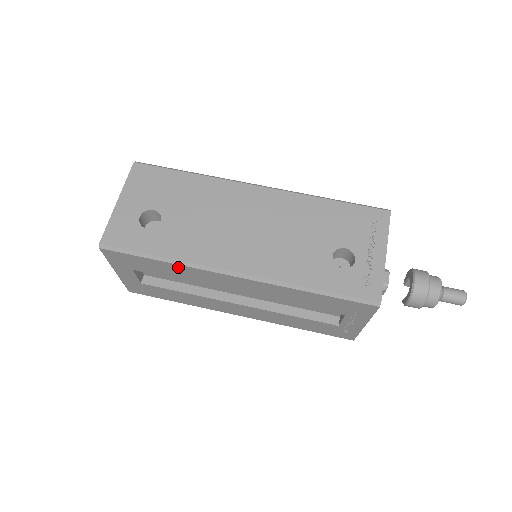
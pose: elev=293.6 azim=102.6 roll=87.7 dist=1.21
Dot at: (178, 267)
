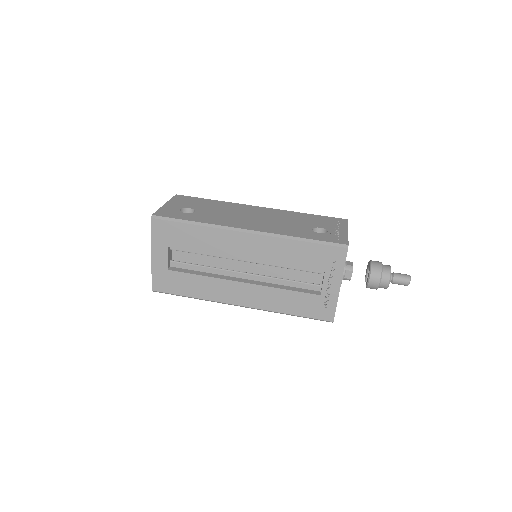
Dot at: (206, 231)
